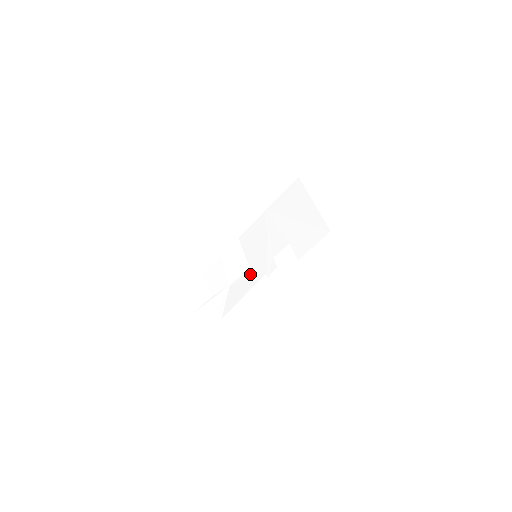
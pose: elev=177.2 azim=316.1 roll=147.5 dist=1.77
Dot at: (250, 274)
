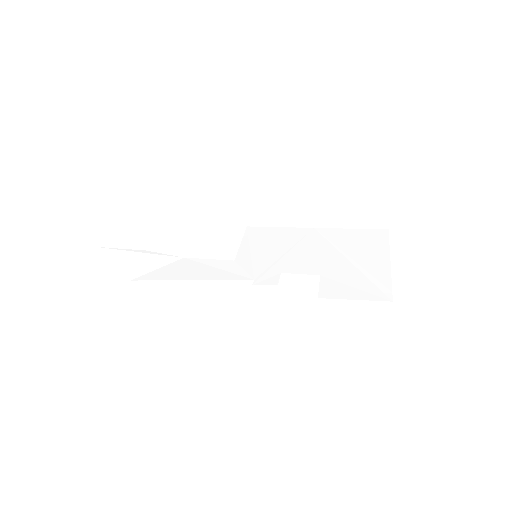
Dot at: (228, 266)
